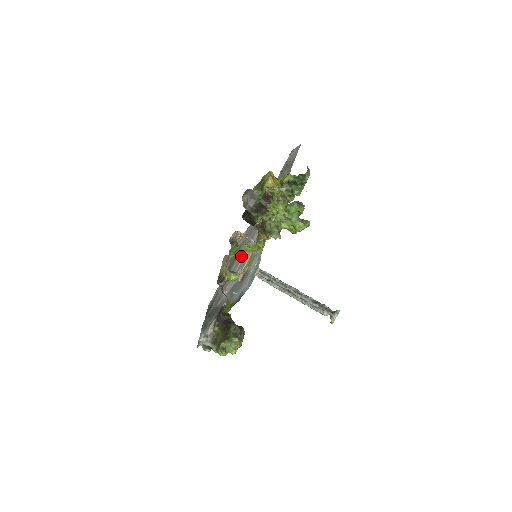
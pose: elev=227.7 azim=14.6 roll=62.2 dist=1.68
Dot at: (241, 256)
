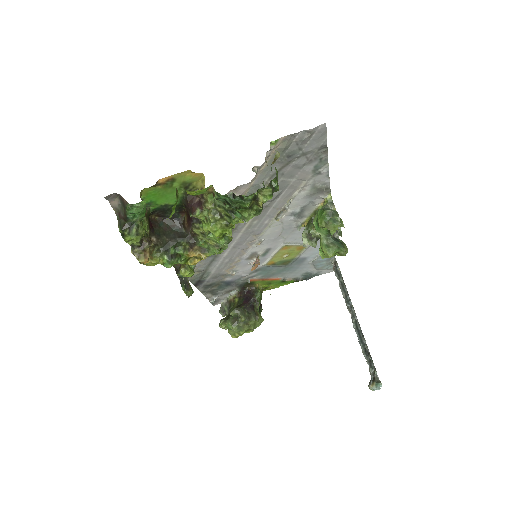
Dot at: (241, 246)
